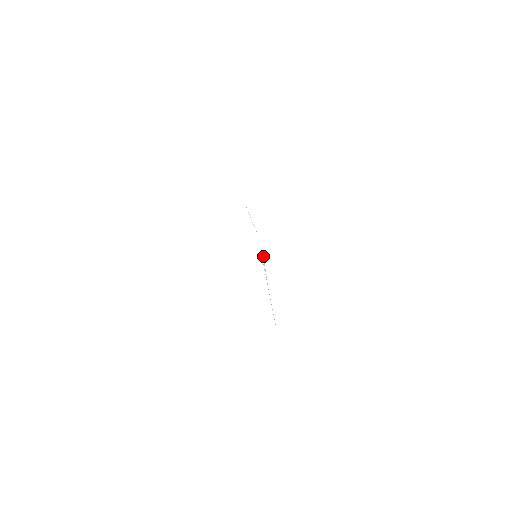
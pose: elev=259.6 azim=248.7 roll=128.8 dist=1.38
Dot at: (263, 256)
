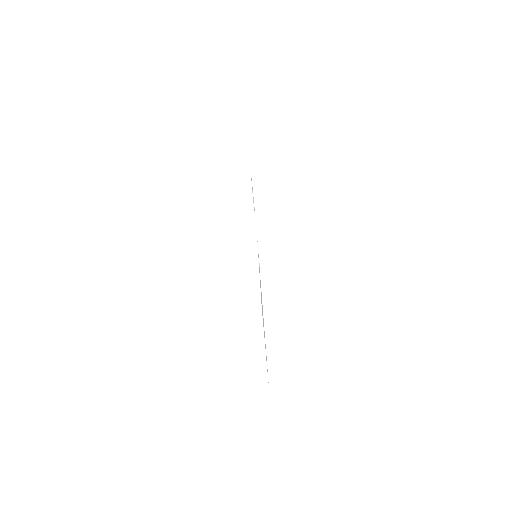
Dot at: occluded
